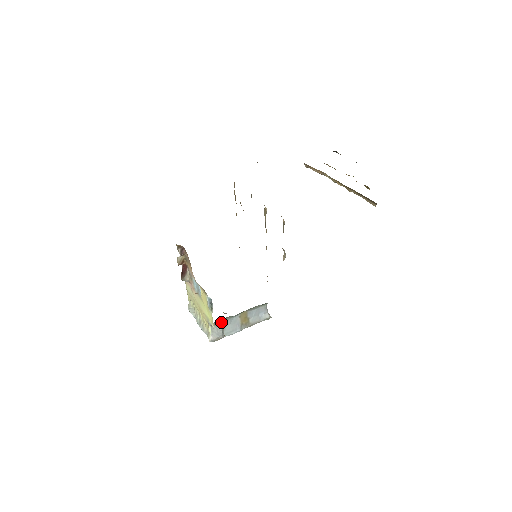
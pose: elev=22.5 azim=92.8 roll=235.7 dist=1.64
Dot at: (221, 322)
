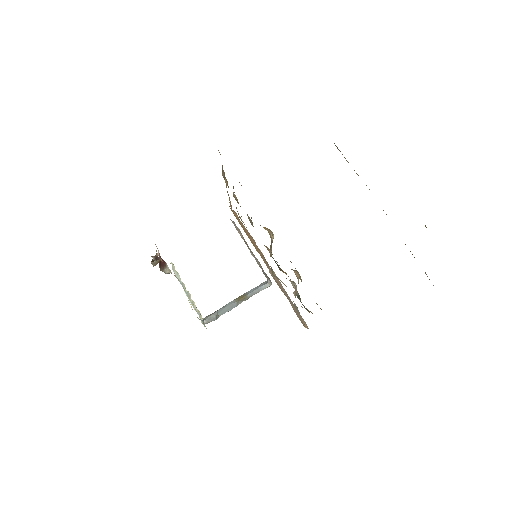
Dot at: (214, 312)
